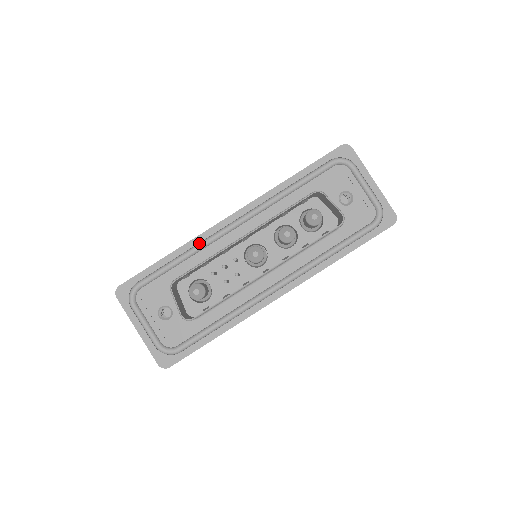
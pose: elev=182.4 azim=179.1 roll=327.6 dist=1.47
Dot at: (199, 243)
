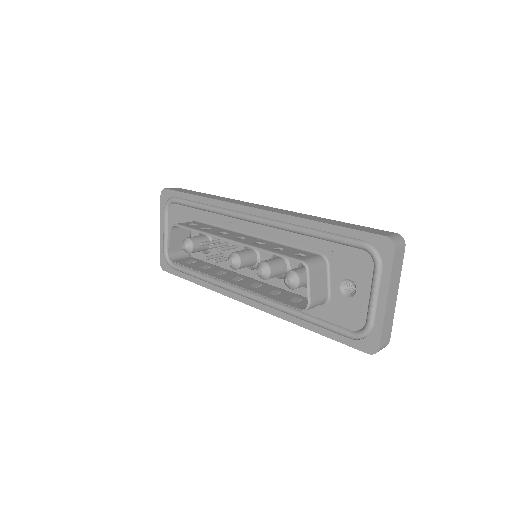
Dot at: (221, 208)
